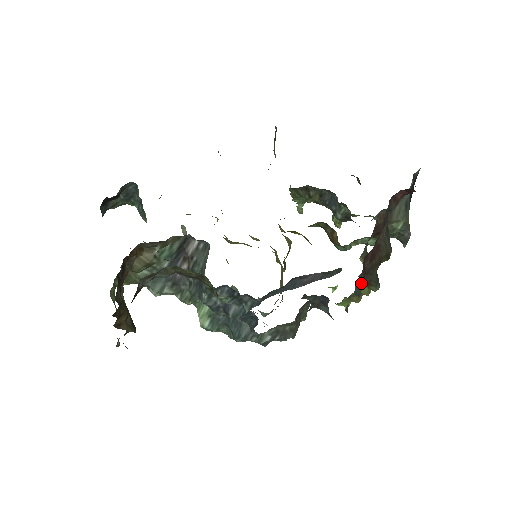
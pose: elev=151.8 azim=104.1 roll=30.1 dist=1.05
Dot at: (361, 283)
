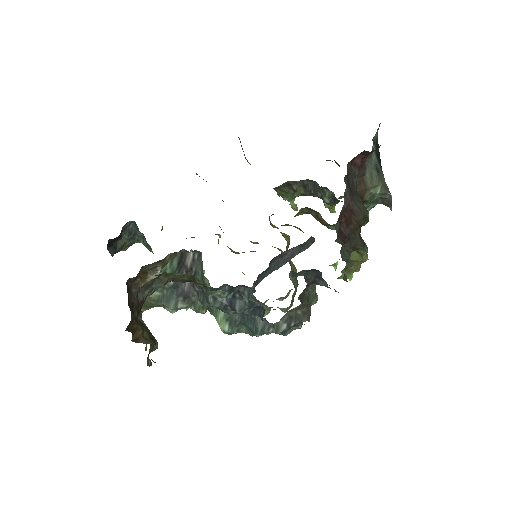
Dot at: (347, 249)
